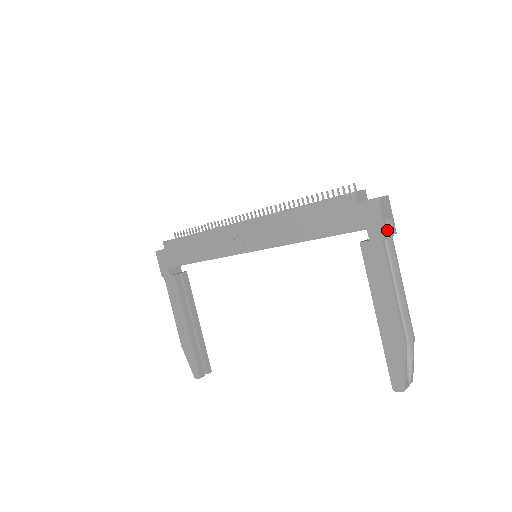
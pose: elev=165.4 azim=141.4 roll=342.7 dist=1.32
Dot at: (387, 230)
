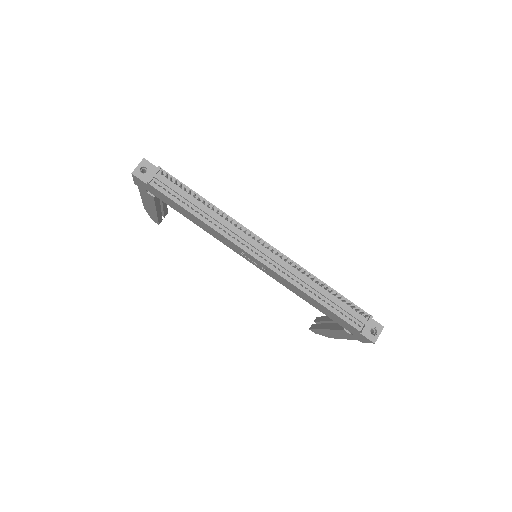
Dot at: occluded
